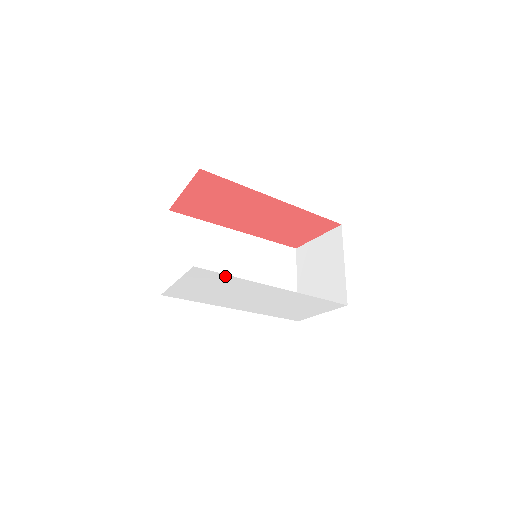
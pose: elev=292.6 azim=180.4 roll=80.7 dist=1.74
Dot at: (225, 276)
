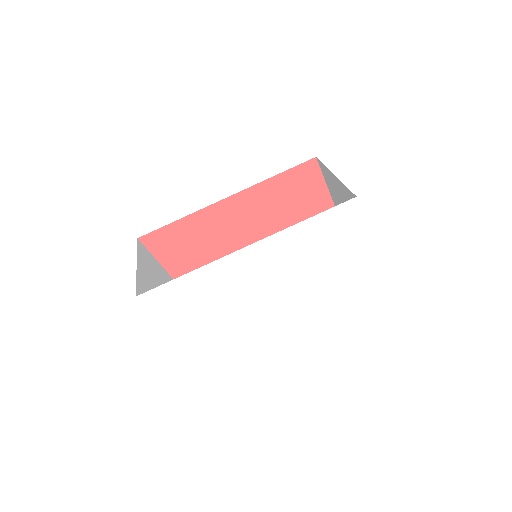
Dot at: (178, 282)
